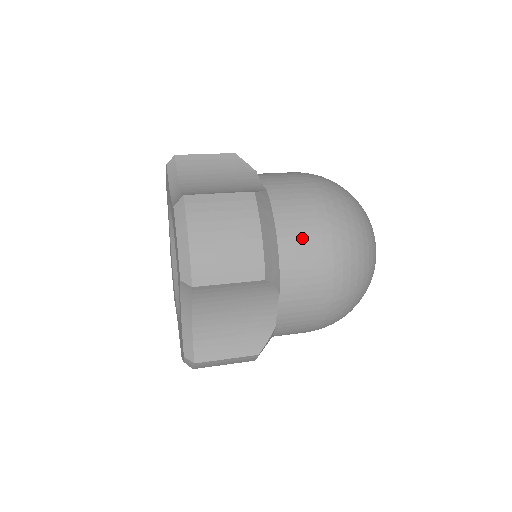
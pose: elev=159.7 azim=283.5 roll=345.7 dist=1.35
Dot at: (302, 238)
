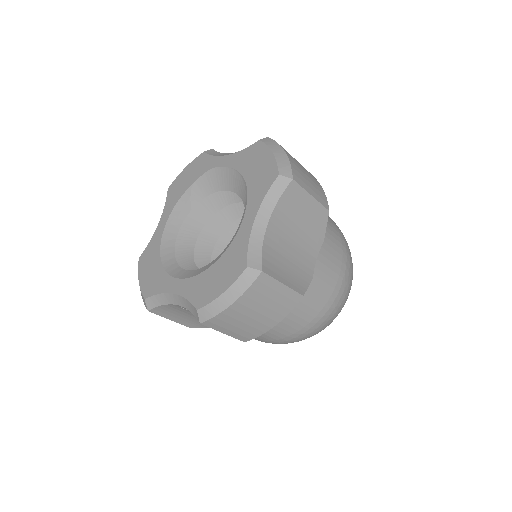
Dot at: occluded
